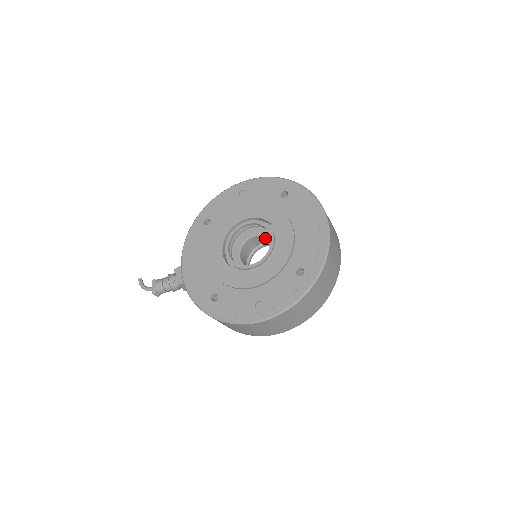
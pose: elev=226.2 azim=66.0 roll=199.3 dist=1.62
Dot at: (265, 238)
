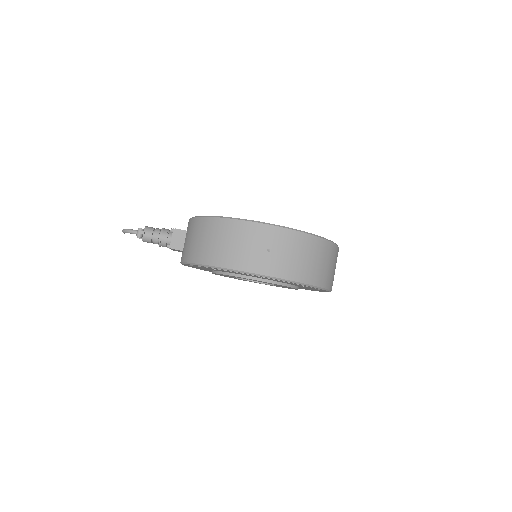
Dot at: occluded
